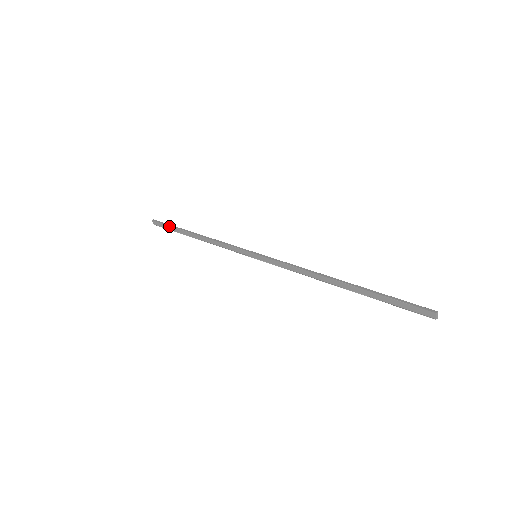
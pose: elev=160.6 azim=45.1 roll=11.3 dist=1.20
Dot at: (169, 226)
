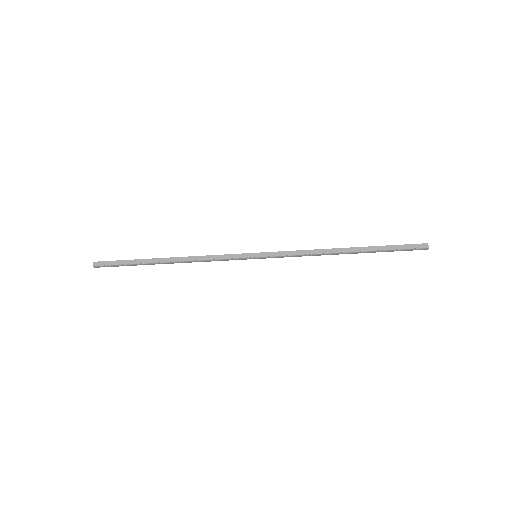
Dot at: (126, 260)
